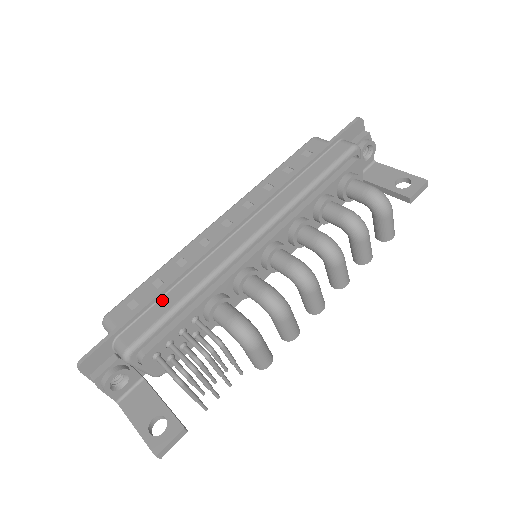
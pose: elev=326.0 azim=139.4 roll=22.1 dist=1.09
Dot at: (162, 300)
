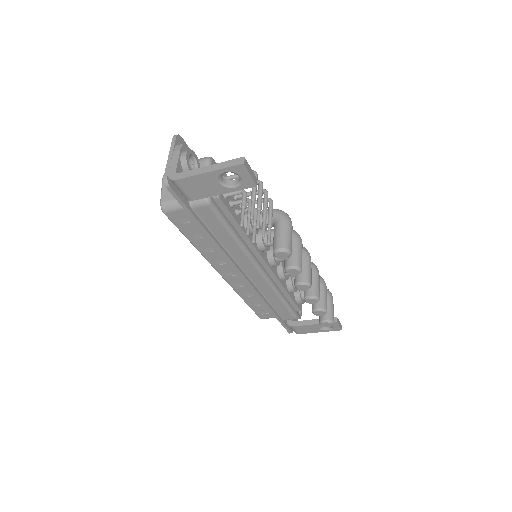
Dot at: occluded
